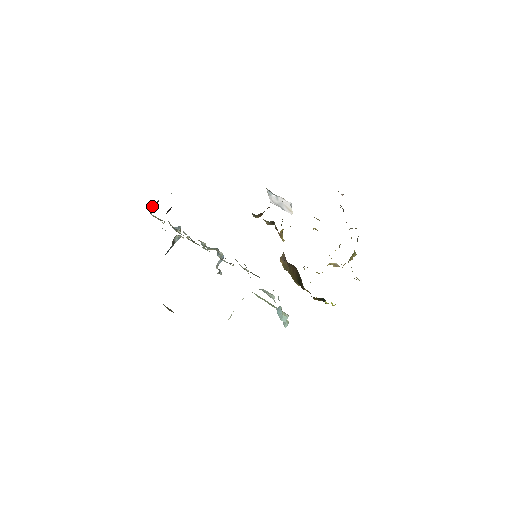
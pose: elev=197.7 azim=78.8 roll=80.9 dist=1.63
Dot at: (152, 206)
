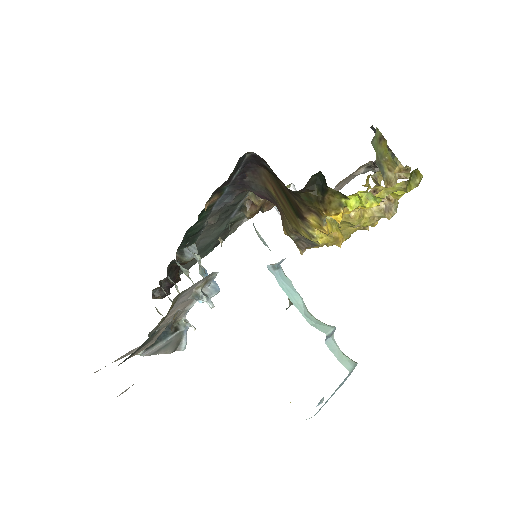
Dot at: (156, 296)
